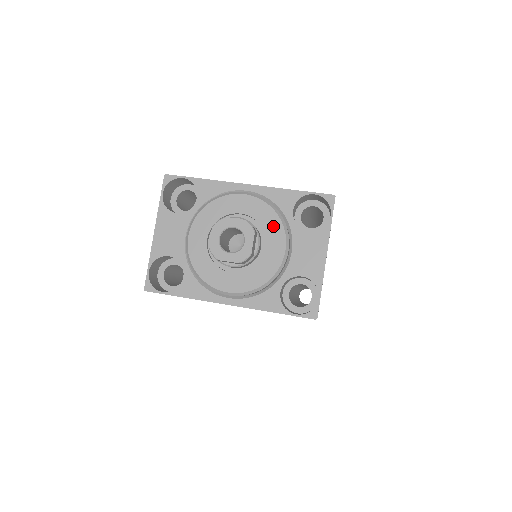
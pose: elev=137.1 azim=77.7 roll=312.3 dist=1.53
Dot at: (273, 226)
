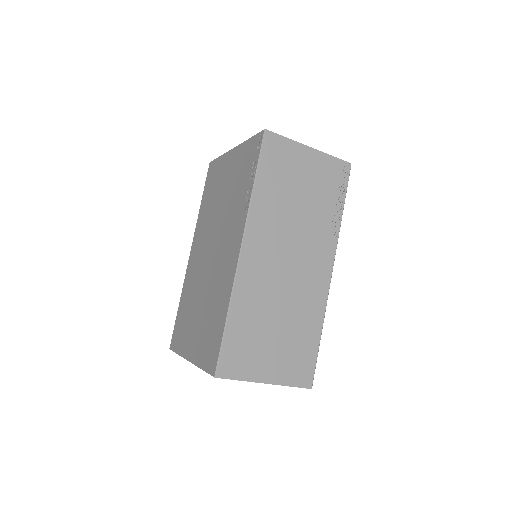
Dot at: occluded
